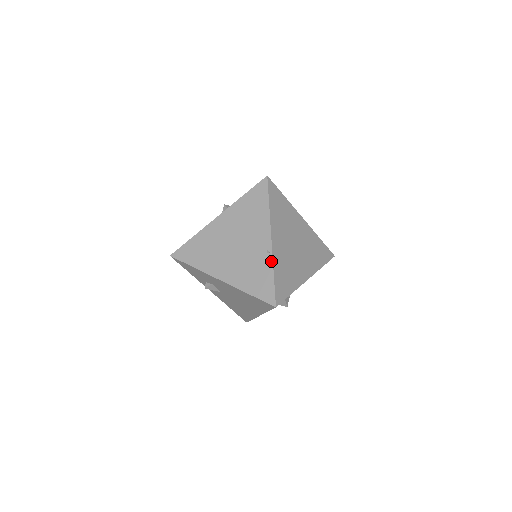
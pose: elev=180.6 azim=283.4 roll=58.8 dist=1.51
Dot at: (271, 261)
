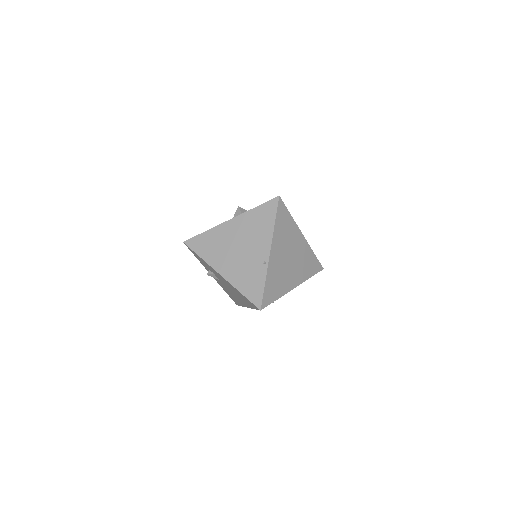
Dot at: (265, 271)
